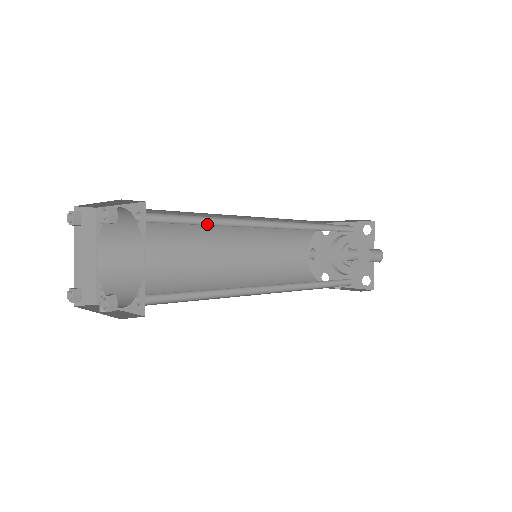
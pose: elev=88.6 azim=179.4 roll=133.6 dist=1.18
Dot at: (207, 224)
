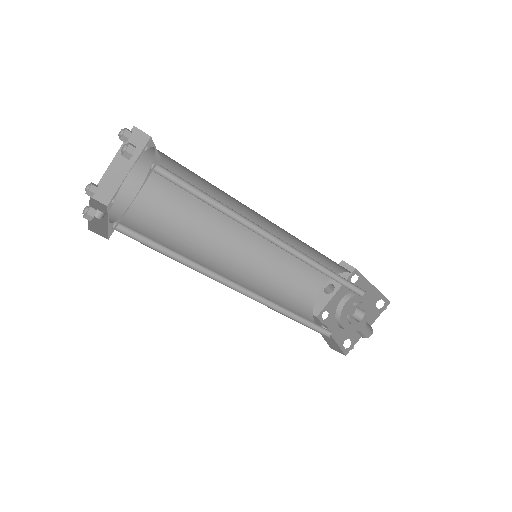
Dot at: (213, 205)
